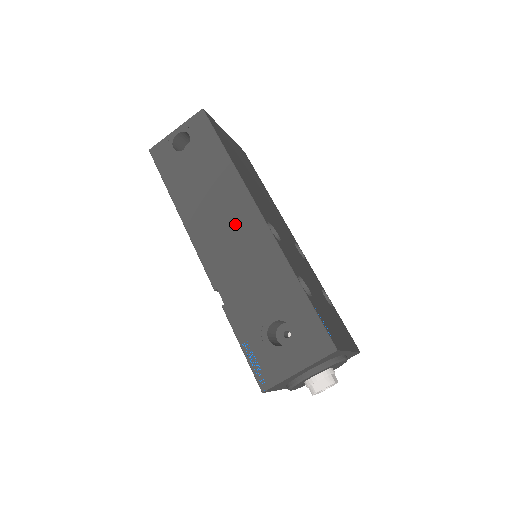
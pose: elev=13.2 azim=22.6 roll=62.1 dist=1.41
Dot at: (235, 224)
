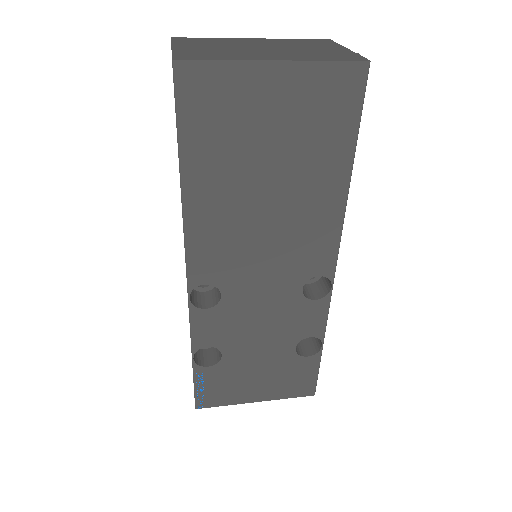
Dot at: occluded
